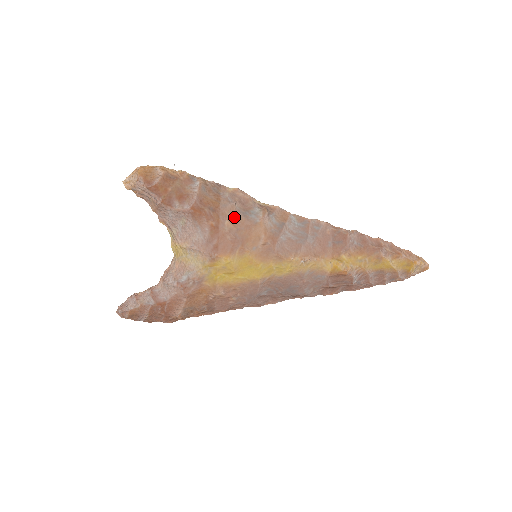
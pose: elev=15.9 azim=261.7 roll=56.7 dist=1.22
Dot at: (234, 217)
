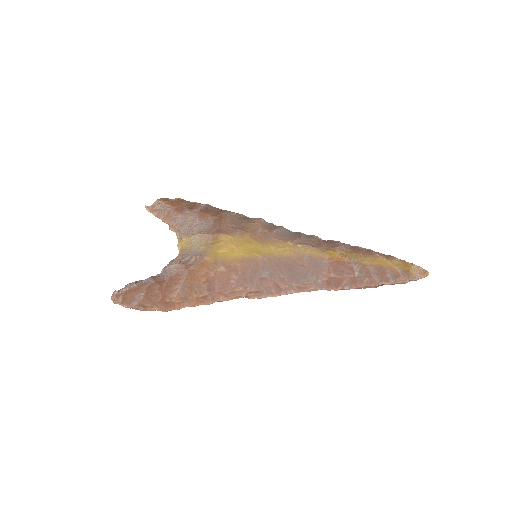
Dot at: (235, 218)
